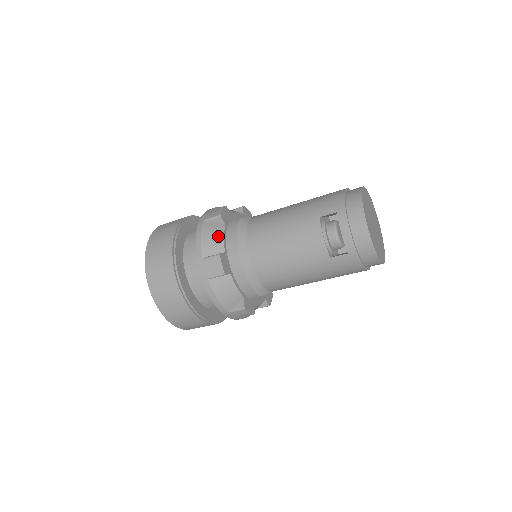
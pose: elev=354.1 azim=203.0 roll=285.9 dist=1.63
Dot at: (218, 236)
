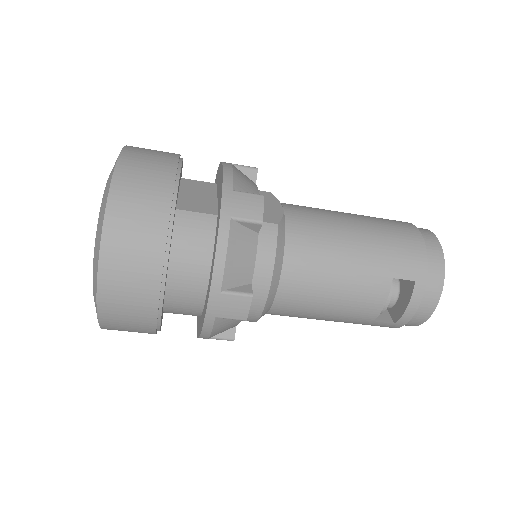
Dot at: (249, 256)
